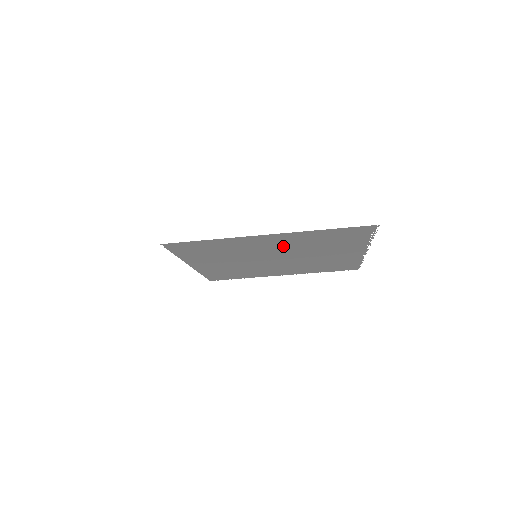
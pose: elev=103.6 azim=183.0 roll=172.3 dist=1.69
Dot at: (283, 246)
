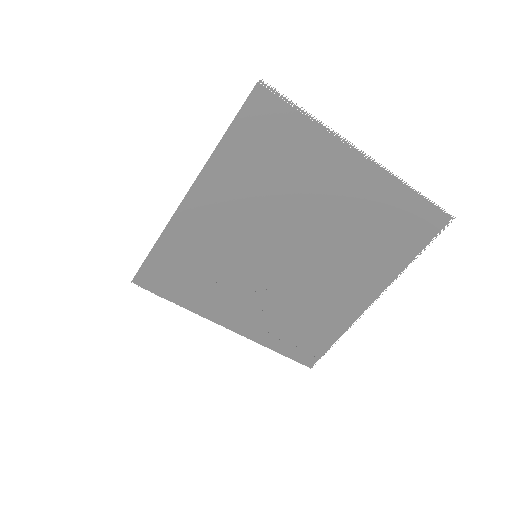
Dot at: (245, 209)
